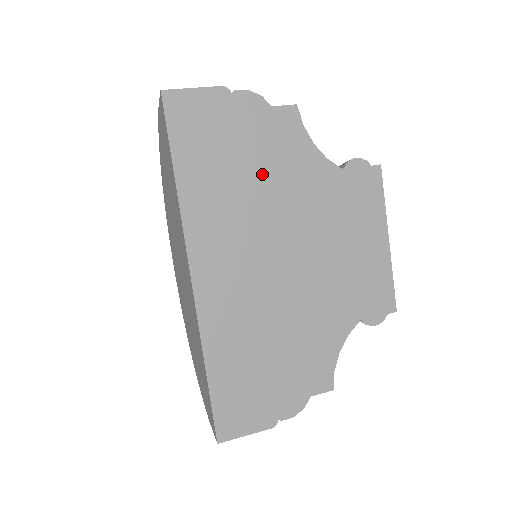
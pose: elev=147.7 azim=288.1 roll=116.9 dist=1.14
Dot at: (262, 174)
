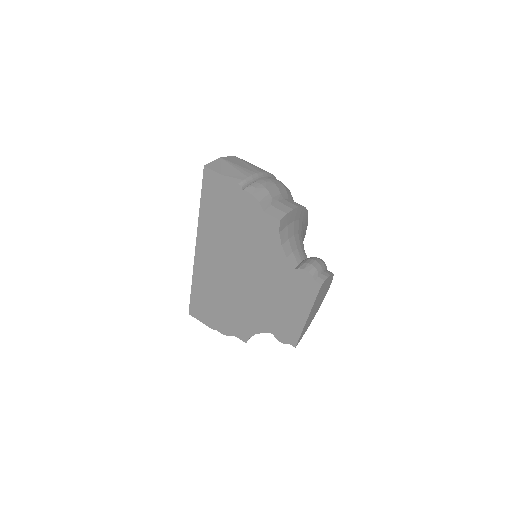
Dot at: (245, 238)
